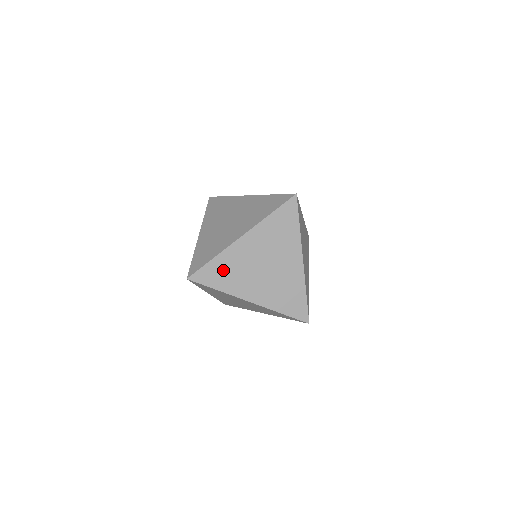
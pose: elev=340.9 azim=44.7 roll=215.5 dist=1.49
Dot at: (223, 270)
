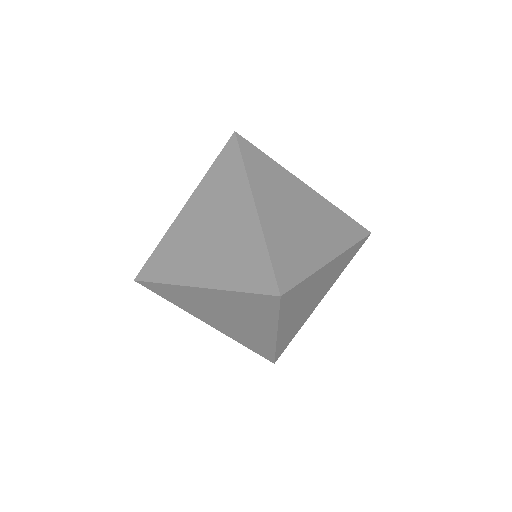
Dot at: (299, 294)
